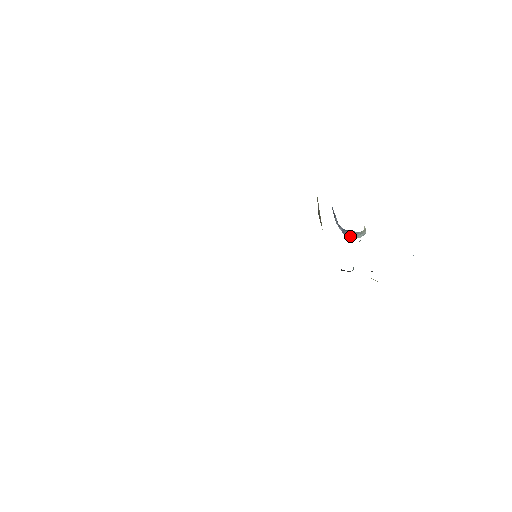
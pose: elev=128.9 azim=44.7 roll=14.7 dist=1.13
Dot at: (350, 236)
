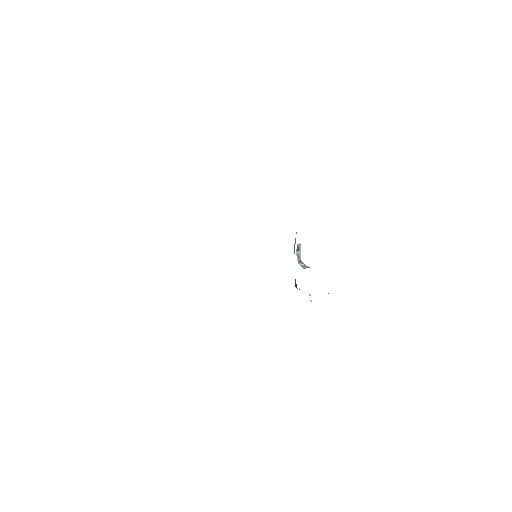
Dot at: (300, 265)
